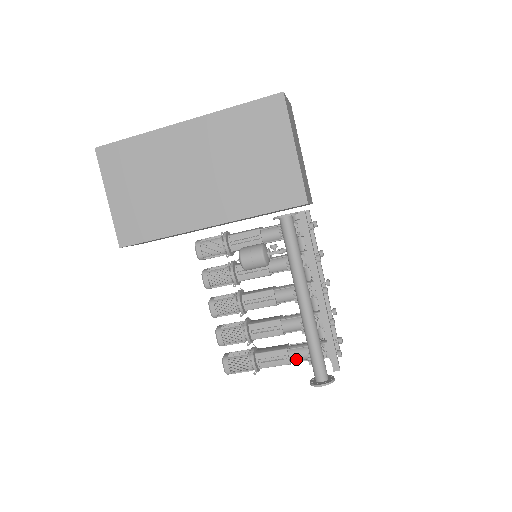
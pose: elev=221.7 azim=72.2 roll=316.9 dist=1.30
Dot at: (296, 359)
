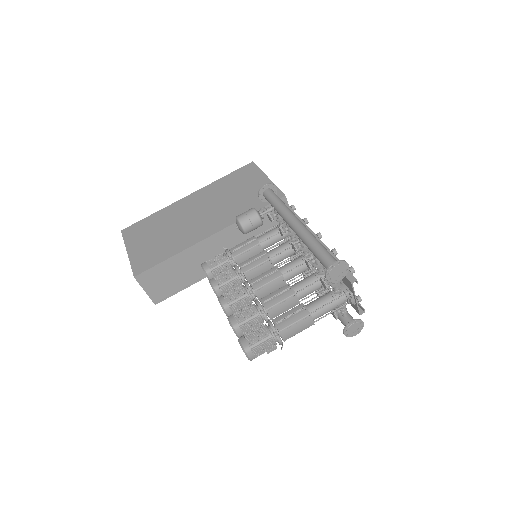
Dot at: (315, 309)
